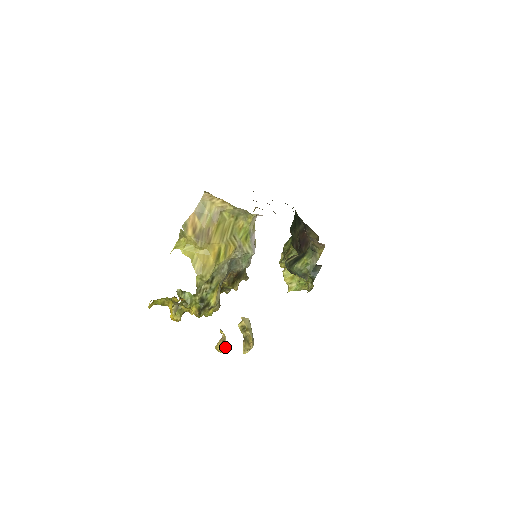
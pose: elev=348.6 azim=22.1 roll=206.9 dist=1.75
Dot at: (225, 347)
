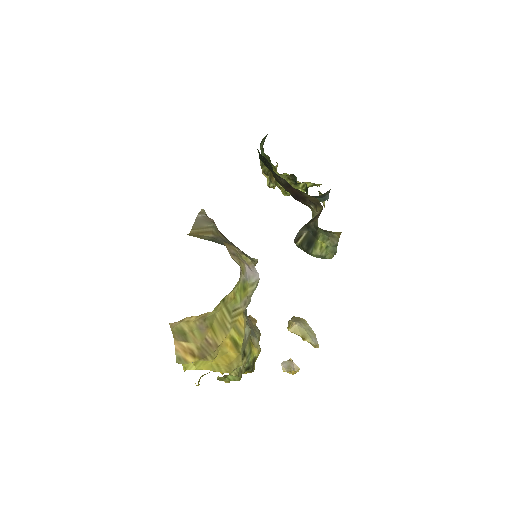
Dot at: (296, 371)
